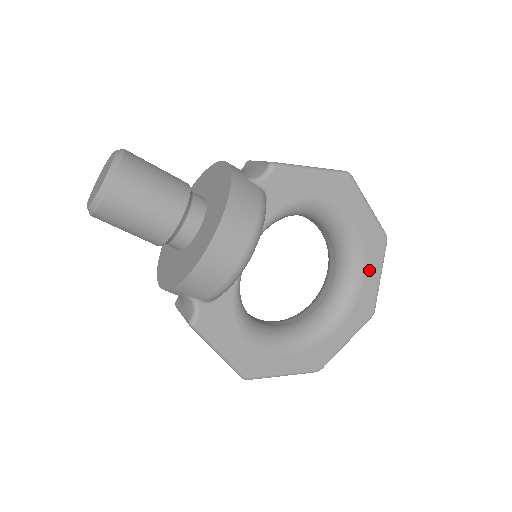
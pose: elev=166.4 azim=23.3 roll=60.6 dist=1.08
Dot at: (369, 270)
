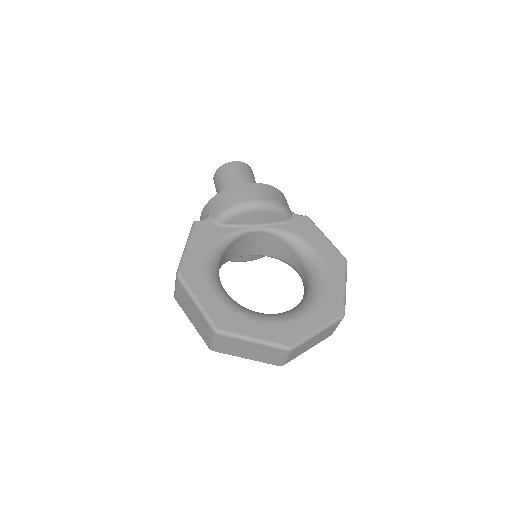
Dot at: (314, 316)
